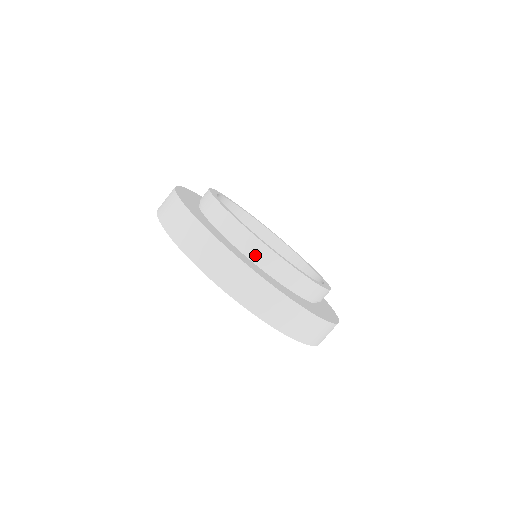
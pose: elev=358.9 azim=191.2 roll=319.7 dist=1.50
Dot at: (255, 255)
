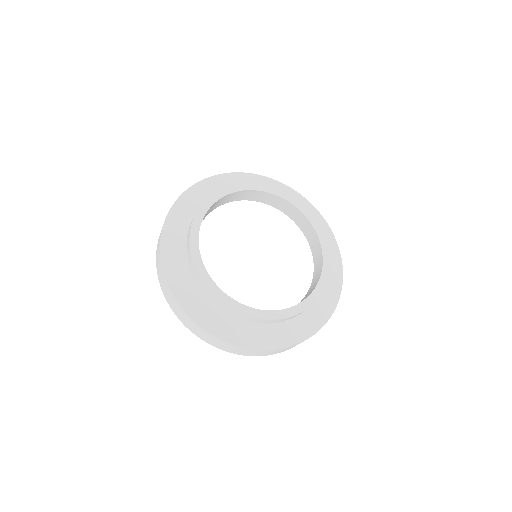
Dot at: (190, 267)
